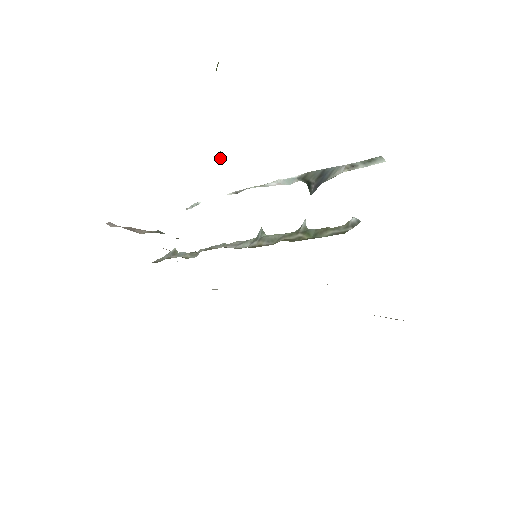
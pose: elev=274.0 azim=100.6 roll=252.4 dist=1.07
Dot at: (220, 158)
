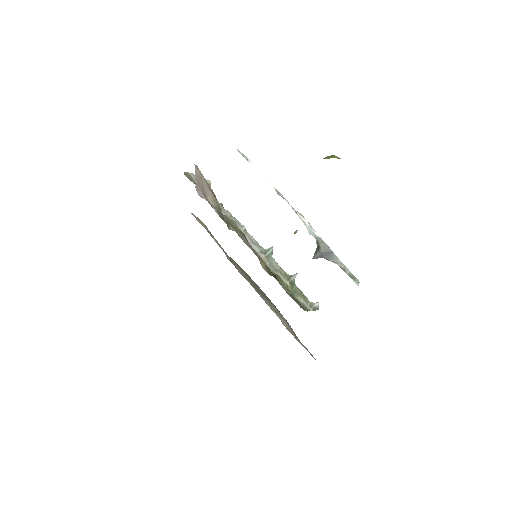
Dot at: (295, 233)
